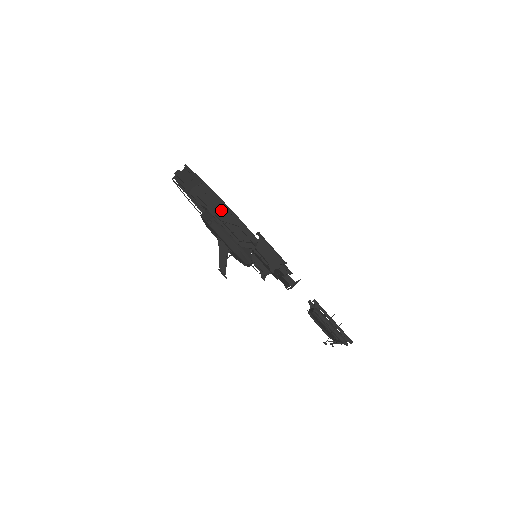
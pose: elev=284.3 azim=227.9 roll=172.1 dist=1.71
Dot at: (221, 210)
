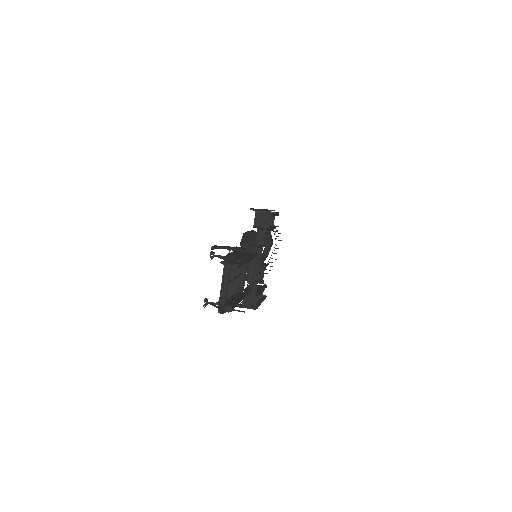
Dot at: occluded
